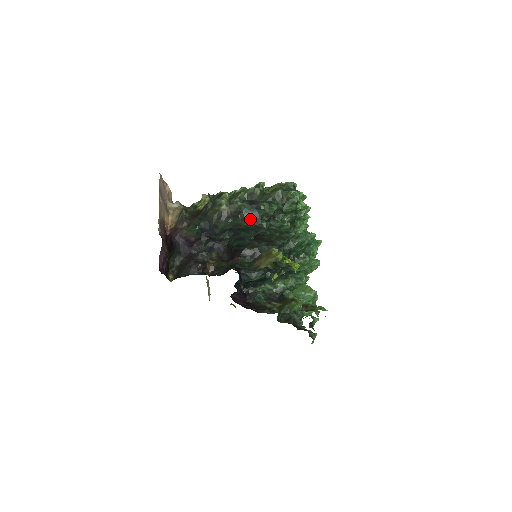
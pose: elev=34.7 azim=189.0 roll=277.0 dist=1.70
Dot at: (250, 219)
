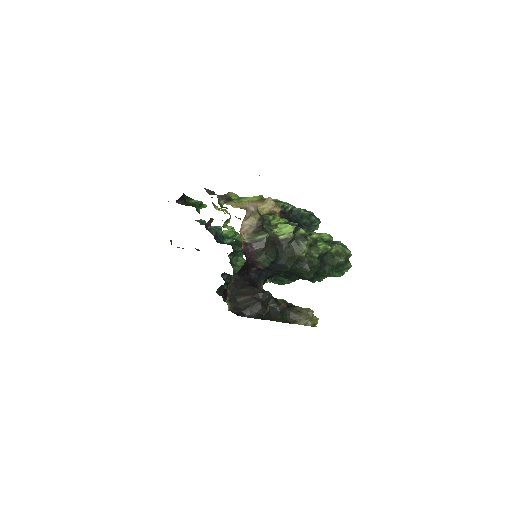
Dot at: (313, 275)
